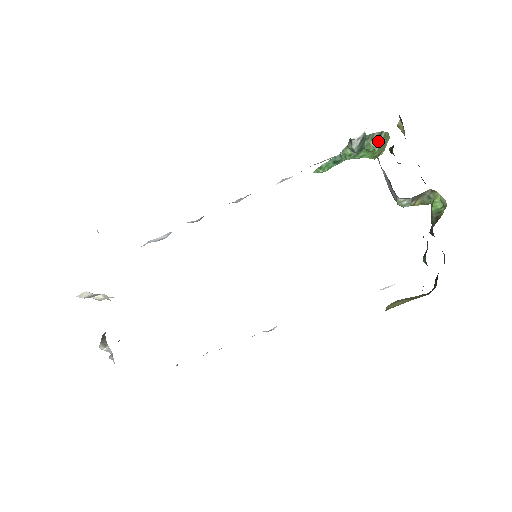
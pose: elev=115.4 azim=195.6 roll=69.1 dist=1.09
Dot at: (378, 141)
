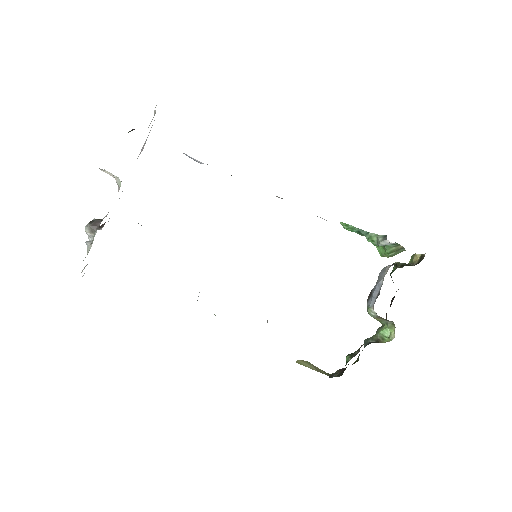
Dot at: (396, 251)
